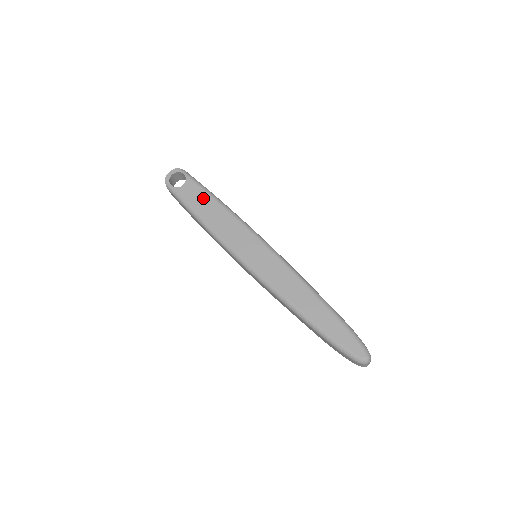
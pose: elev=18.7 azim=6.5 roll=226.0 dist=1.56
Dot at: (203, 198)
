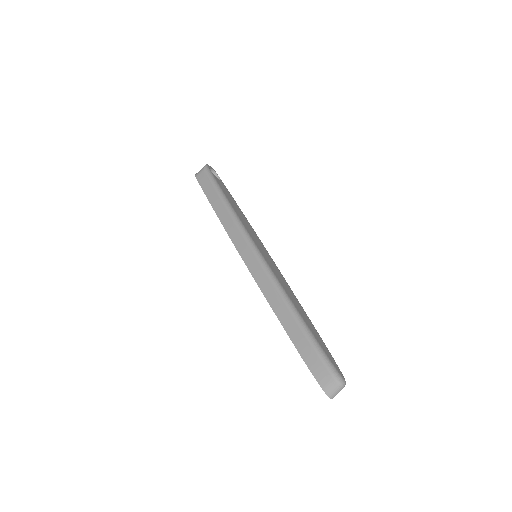
Dot at: (231, 196)
